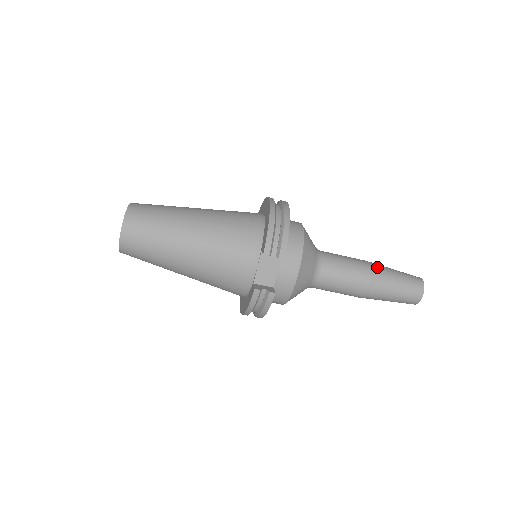
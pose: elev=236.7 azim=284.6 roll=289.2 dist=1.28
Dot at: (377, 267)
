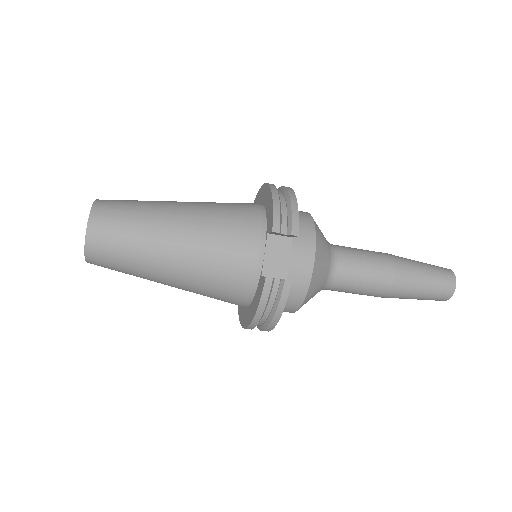
Dot at: (398, 257)
